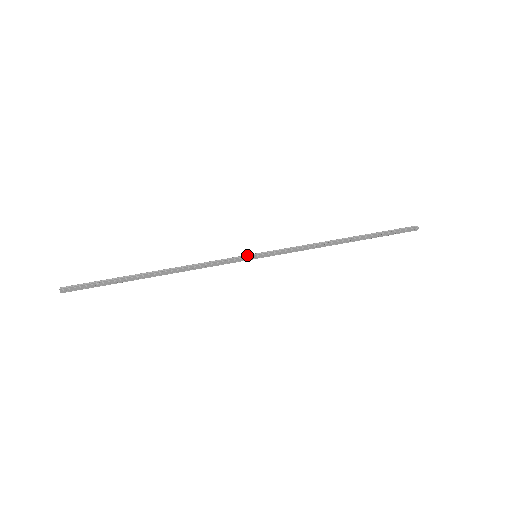
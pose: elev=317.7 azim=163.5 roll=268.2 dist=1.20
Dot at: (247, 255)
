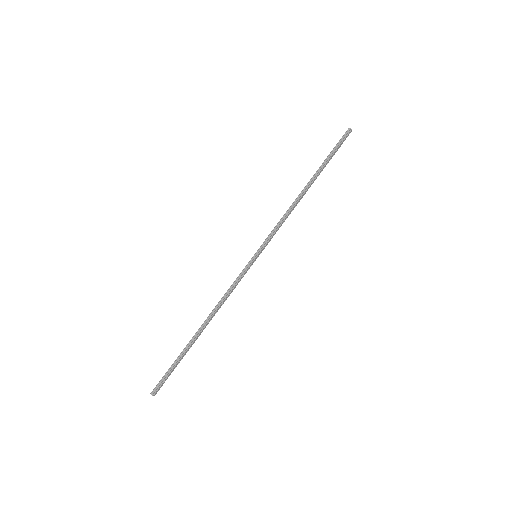
Dot at: (250, 261)
